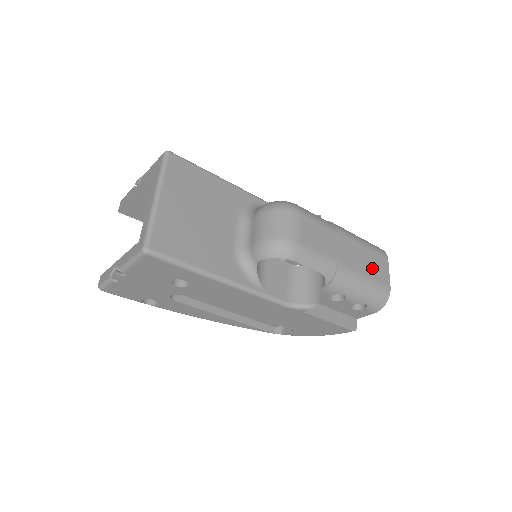
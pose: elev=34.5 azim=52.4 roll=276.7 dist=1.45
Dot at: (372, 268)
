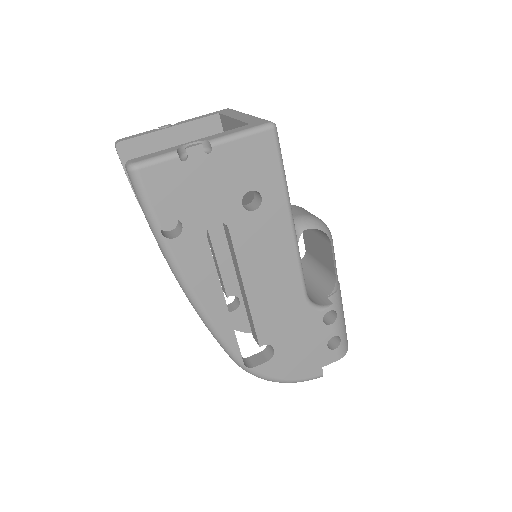
Dot at: occluded
